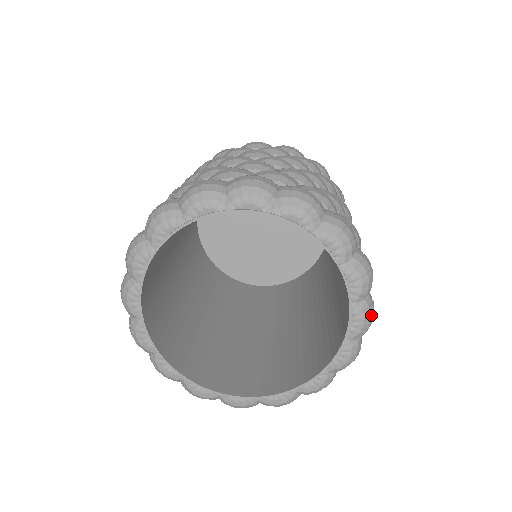
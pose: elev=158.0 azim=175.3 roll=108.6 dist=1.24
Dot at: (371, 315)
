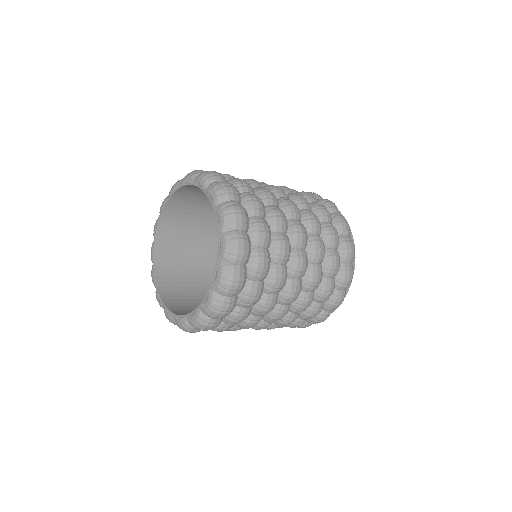
Dot at: (229, 210)
